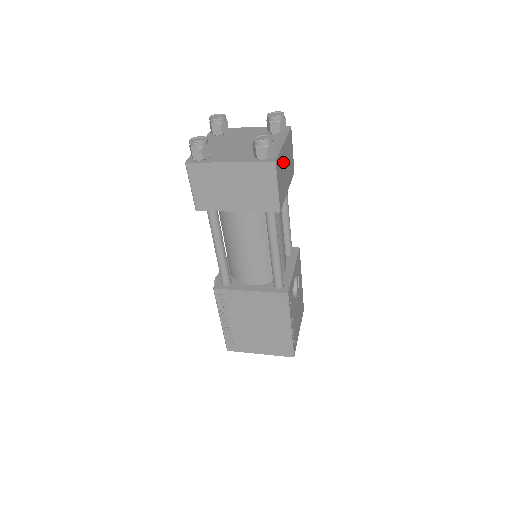
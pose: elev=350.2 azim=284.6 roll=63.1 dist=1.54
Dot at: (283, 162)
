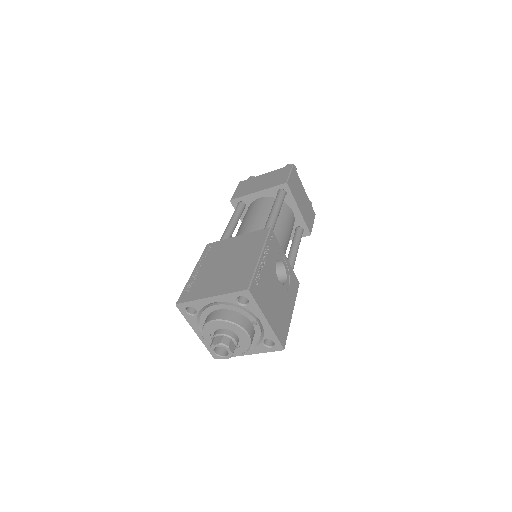
Dot at: (300, 190)
